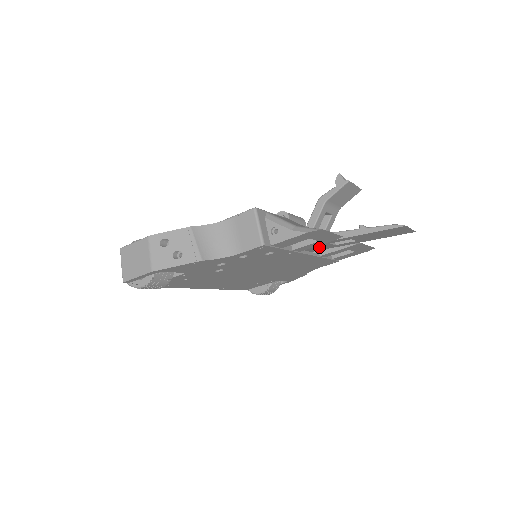
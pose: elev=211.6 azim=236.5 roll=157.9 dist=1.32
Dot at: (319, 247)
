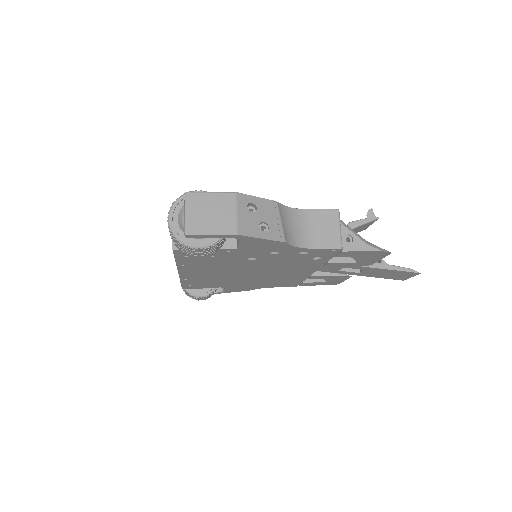
Dot at: (326, 268)
